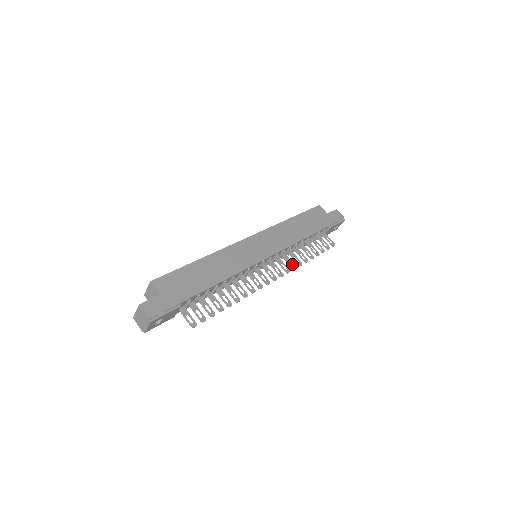
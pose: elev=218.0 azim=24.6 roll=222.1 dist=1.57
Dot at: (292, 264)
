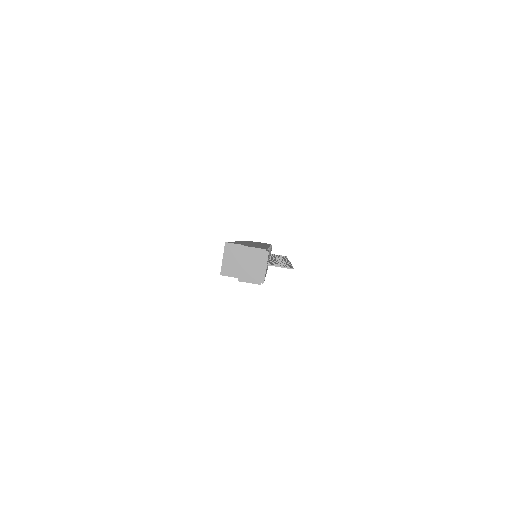
Dot at: occluded
